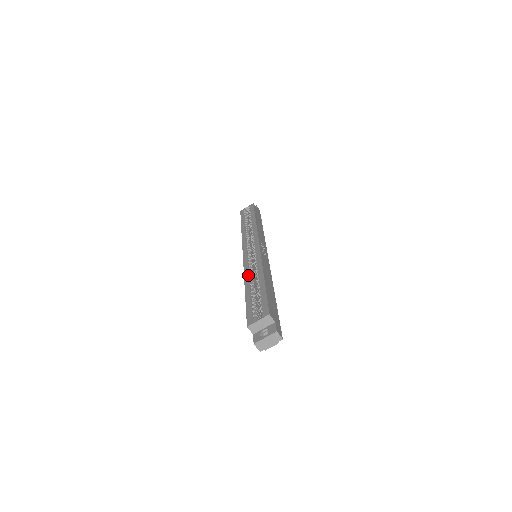
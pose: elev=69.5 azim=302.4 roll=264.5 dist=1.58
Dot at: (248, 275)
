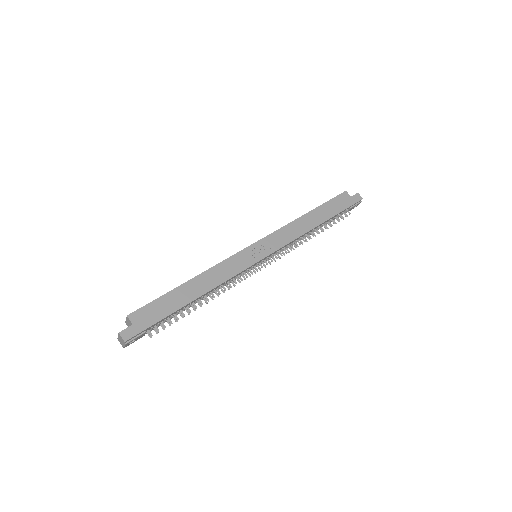
Dot at: occluded
